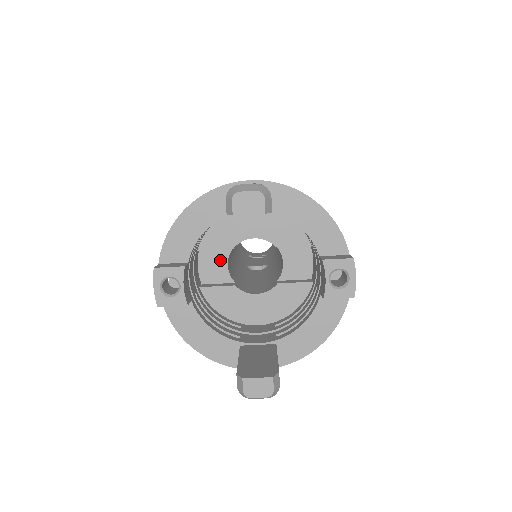
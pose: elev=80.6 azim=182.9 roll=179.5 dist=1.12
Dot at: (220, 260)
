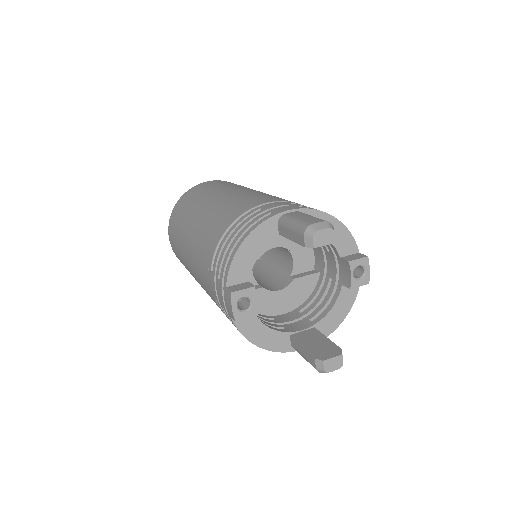
Dot at: occluded
